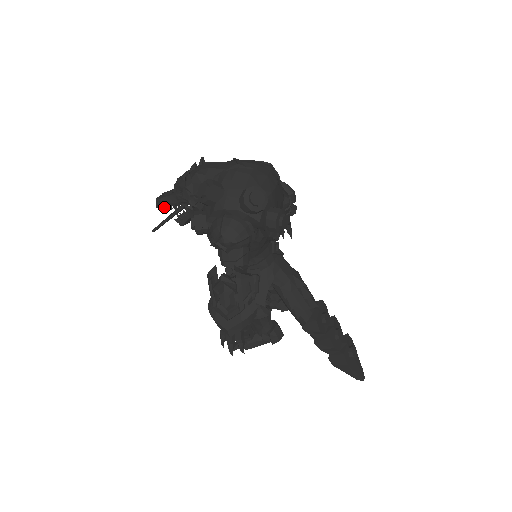
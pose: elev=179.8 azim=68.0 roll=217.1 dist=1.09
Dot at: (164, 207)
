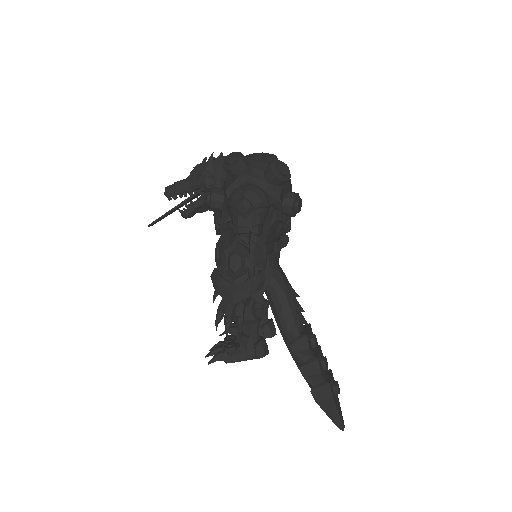
Dot at: (173, 194)
